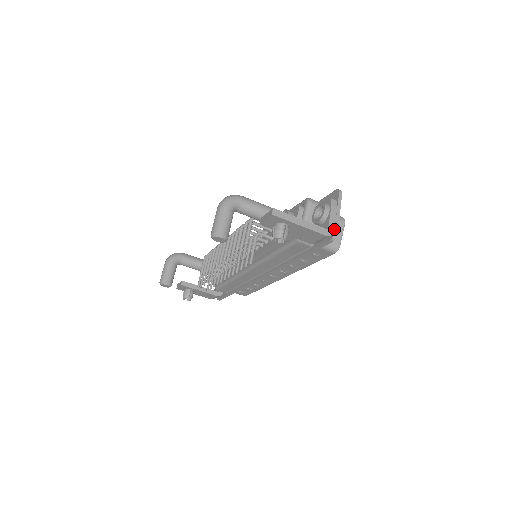
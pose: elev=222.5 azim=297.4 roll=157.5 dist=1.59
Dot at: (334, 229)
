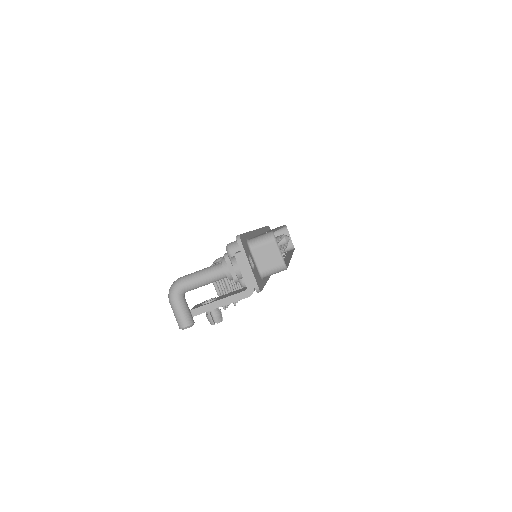
Dot at: (253, 284)
